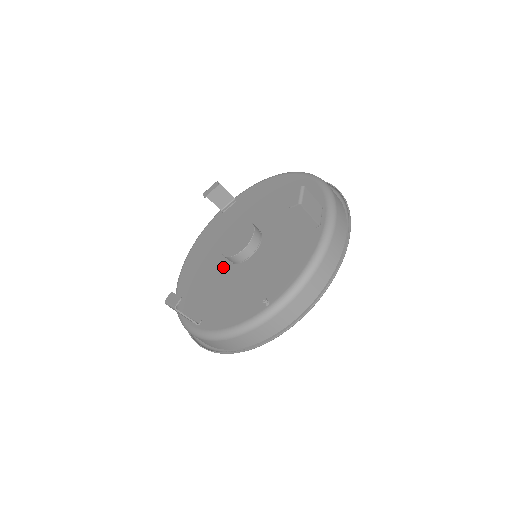
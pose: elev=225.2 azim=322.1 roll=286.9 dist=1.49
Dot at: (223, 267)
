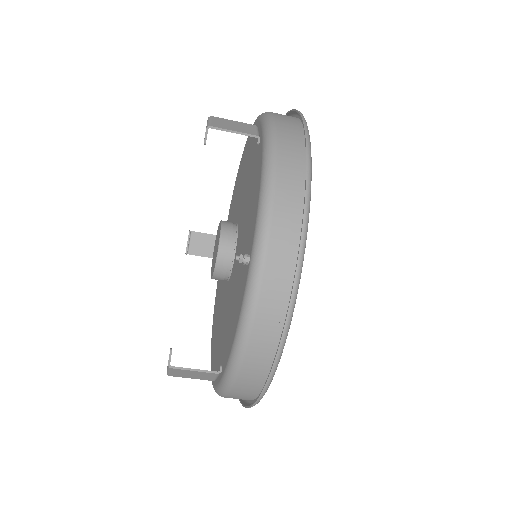
Dot at: (225, 294)
